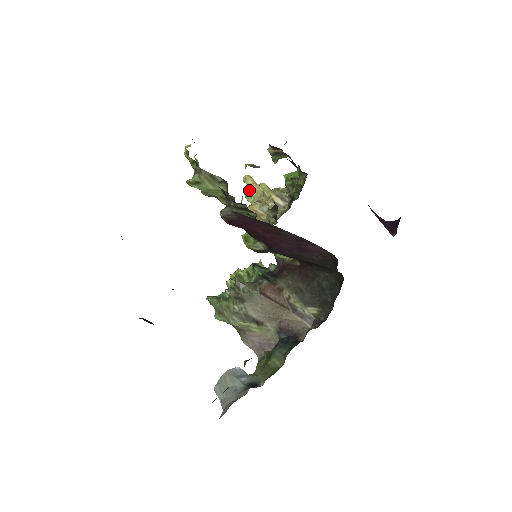
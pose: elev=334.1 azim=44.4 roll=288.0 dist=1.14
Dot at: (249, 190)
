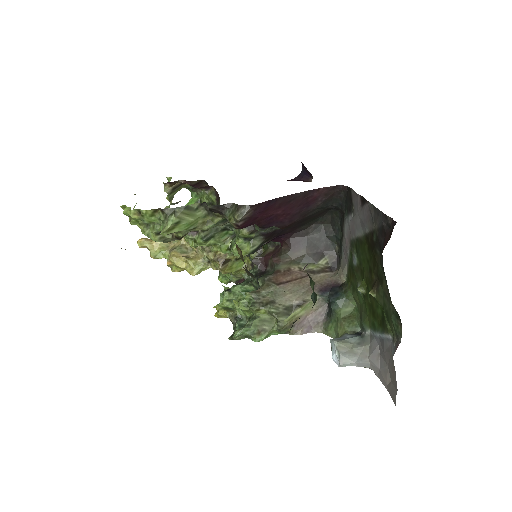
Dot at: (153, 249)
